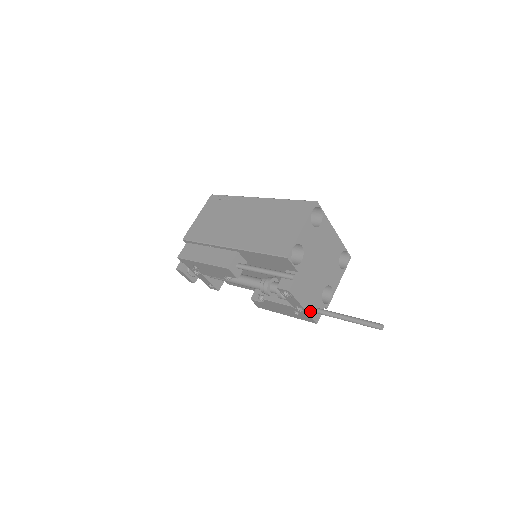
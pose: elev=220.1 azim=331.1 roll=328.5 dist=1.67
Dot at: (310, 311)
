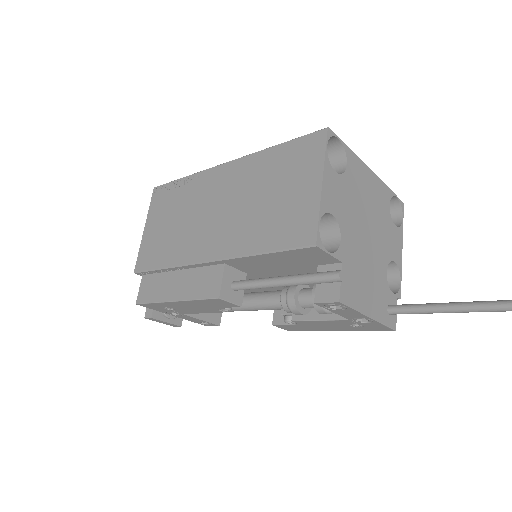
Dot at: (380, 317)
